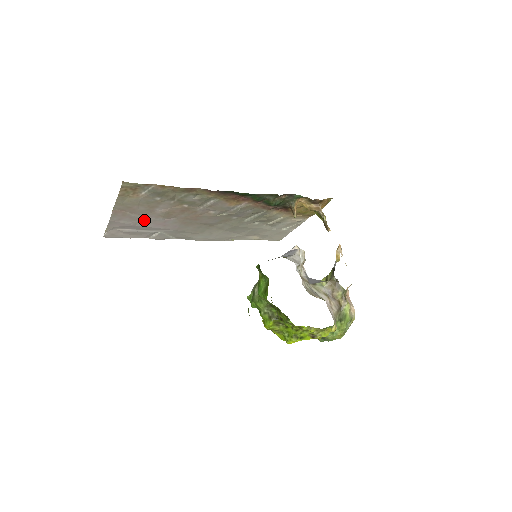
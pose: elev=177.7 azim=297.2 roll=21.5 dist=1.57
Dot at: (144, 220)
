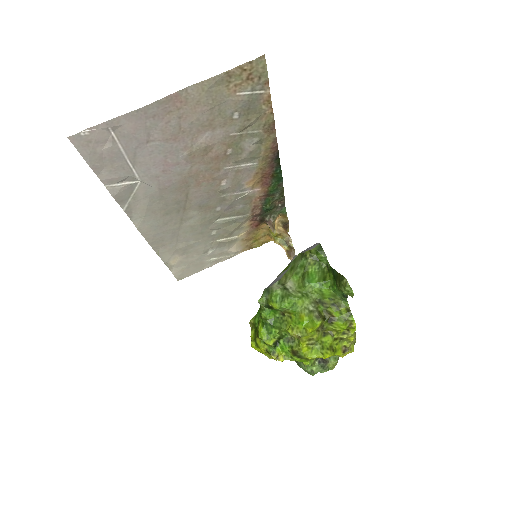
Dot at: (168, 142)
